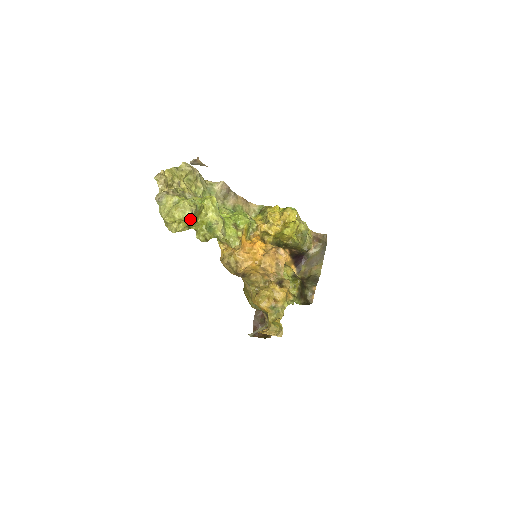
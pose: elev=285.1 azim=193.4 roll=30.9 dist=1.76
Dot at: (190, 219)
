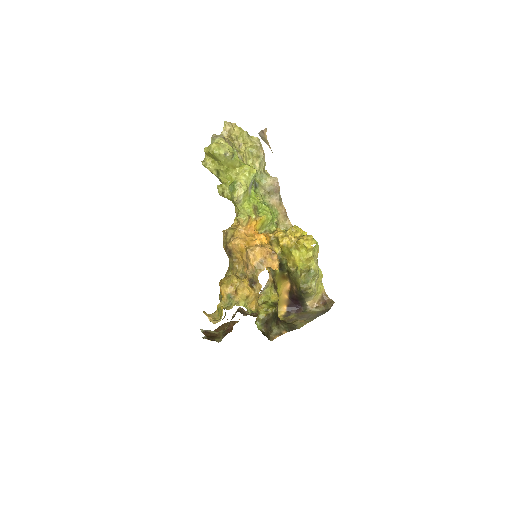
Dot at: (222, 162)
